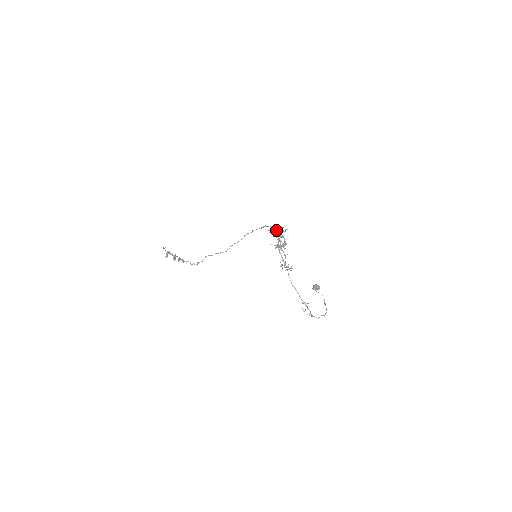
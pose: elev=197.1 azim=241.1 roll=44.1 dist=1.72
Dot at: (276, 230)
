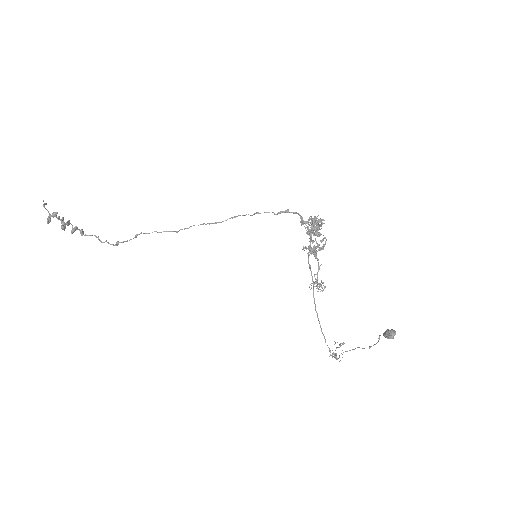
Dot at: (314, 224)
